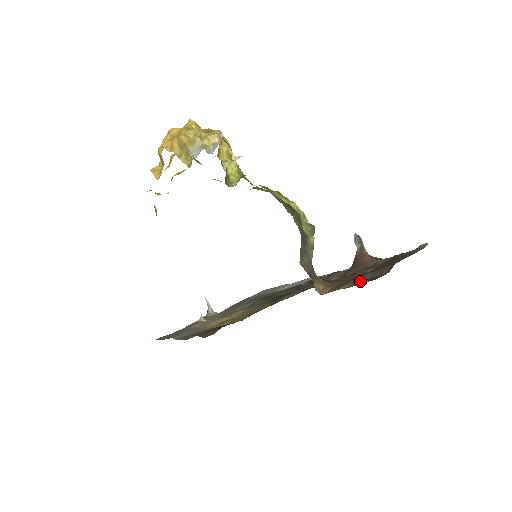
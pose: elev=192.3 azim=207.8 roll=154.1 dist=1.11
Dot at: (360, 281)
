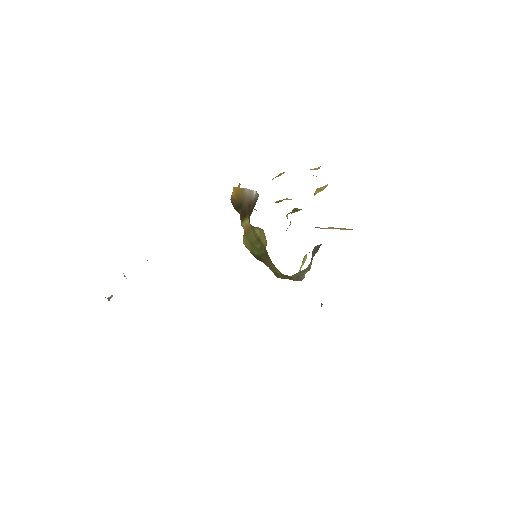
Dot at: occluded
